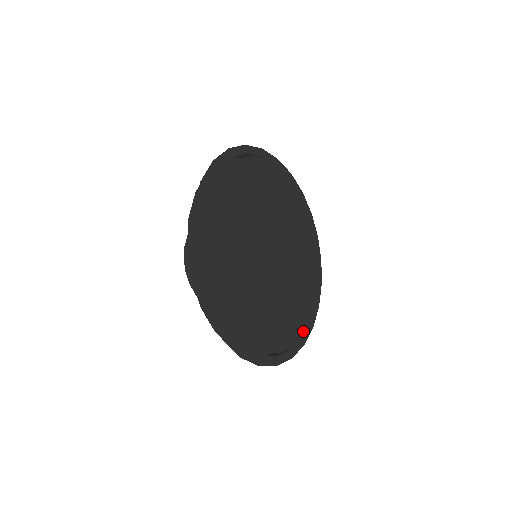
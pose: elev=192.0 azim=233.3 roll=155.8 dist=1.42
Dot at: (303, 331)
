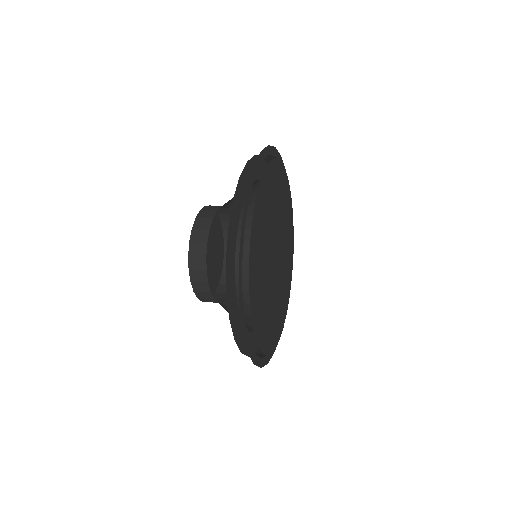
Dot at: (293, 253)
